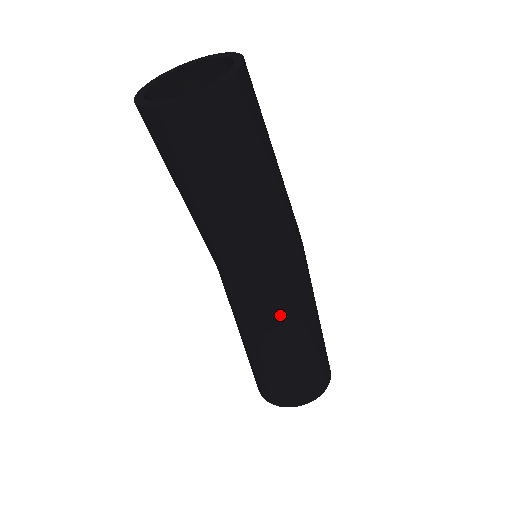
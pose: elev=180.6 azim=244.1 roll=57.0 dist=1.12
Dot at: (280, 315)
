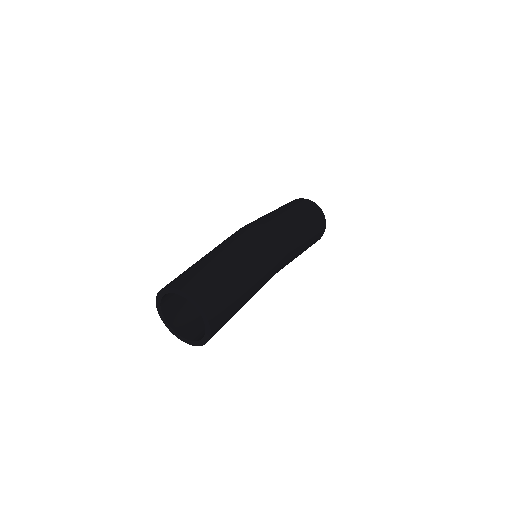
Dot at: occluded
